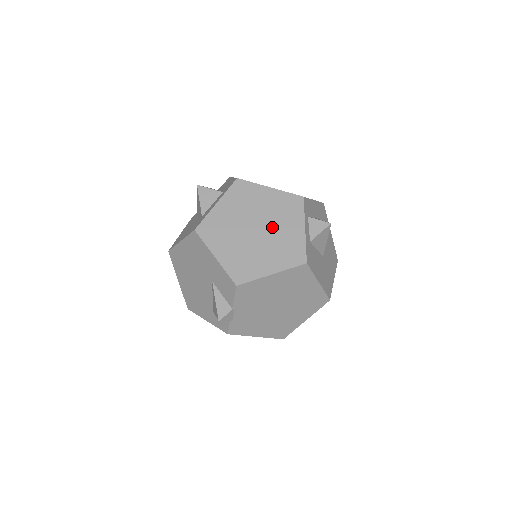
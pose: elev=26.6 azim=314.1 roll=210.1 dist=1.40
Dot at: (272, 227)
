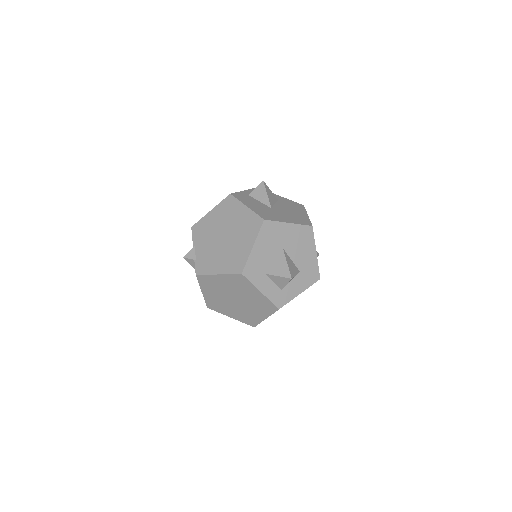
Dot at: occluded
